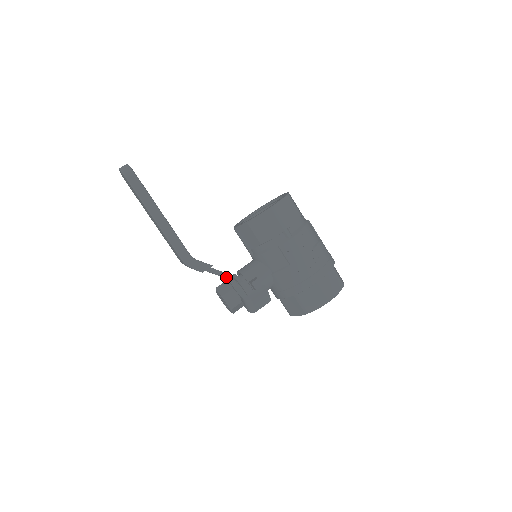
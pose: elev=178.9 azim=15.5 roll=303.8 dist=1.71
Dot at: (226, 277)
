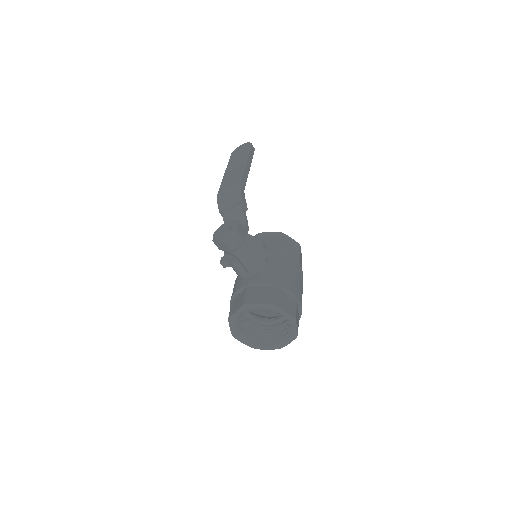
Dot at: (246, 224)
